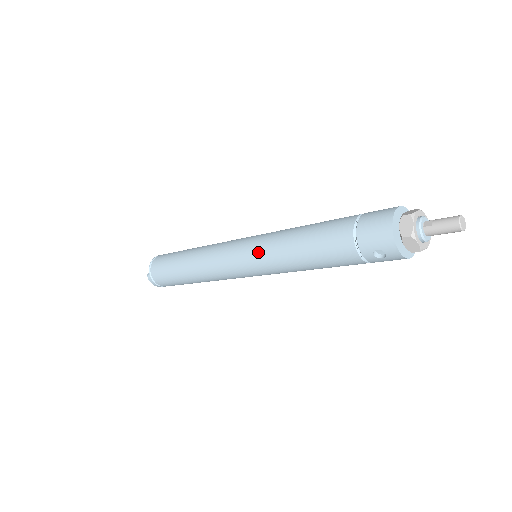
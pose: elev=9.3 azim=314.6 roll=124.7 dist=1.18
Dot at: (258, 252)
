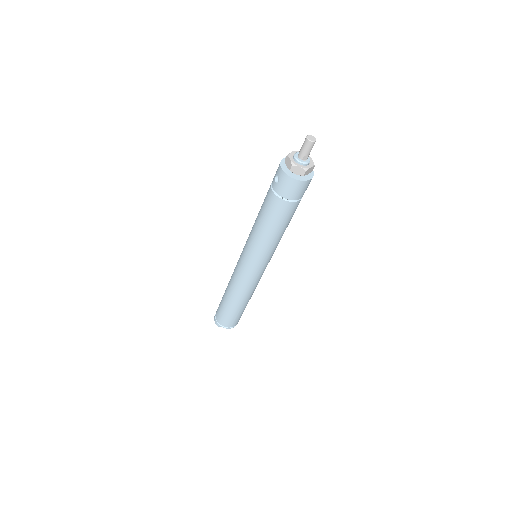
Dot at: occluded
